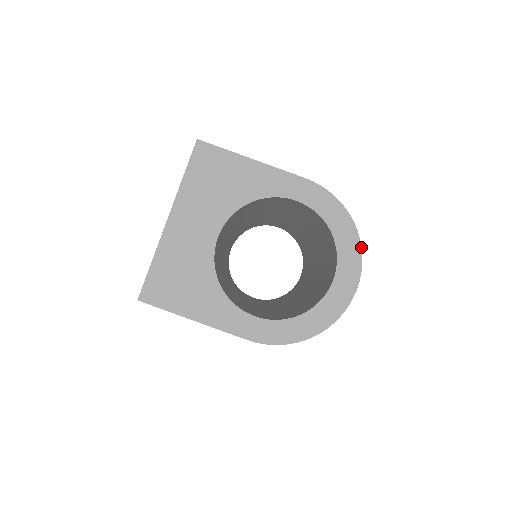
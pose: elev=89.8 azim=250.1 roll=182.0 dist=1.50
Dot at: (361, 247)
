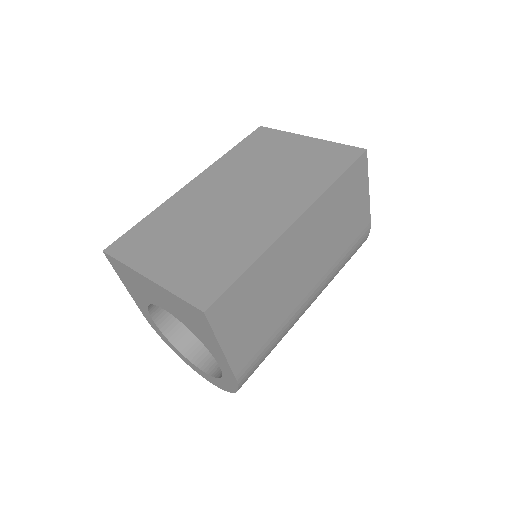
Dot at: (224, 390)
